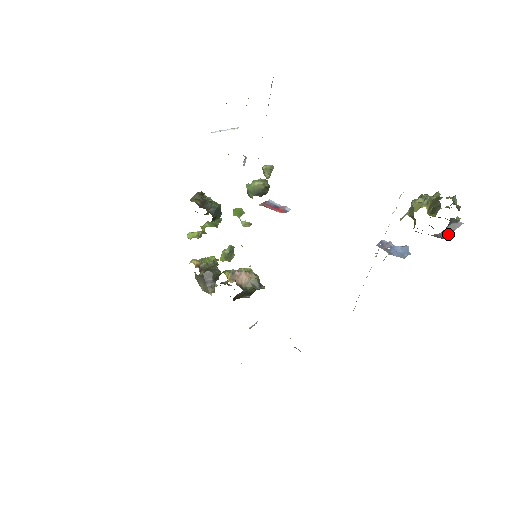
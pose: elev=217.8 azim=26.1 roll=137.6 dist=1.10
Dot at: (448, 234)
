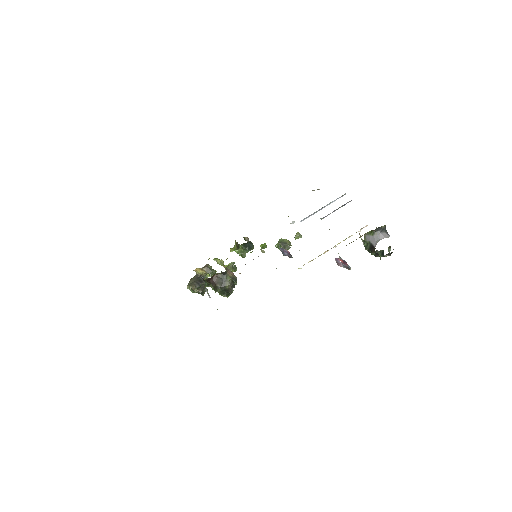
Dot at: (381, 239)
